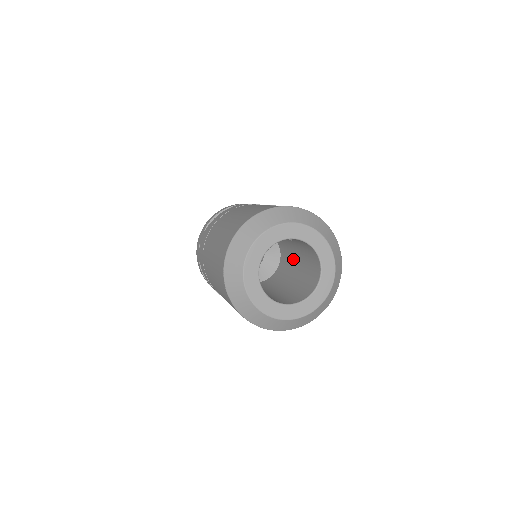
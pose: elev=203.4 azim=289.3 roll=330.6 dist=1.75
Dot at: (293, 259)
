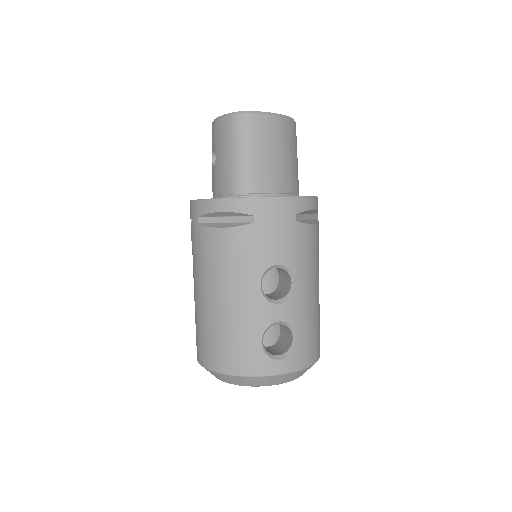
Dot at: occluded
